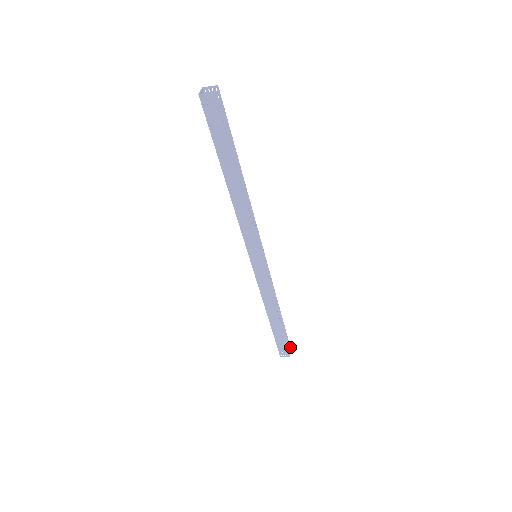
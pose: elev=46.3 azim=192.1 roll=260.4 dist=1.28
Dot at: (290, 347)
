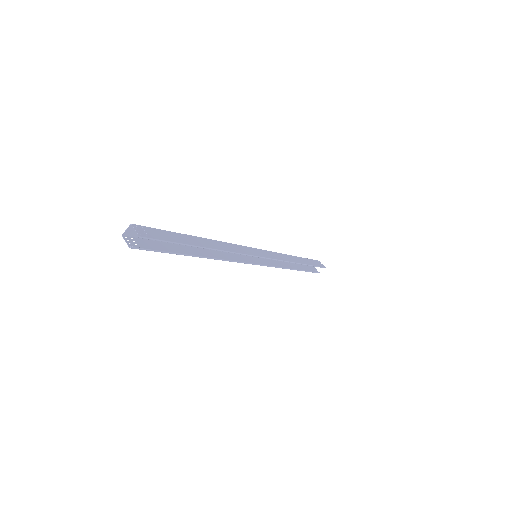
Dot at: occluded
